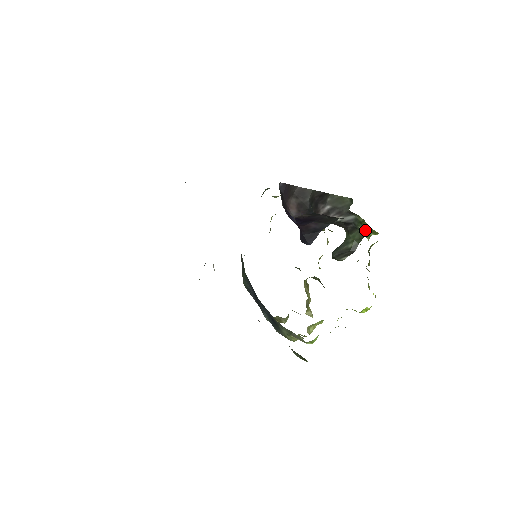
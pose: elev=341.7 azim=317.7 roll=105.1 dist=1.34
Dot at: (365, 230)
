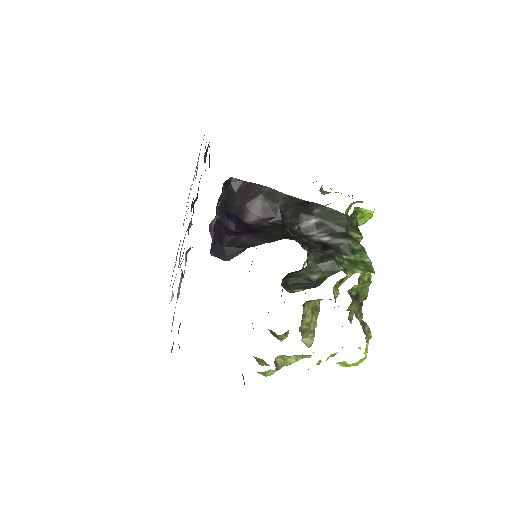
Dot at: (352, 263)
